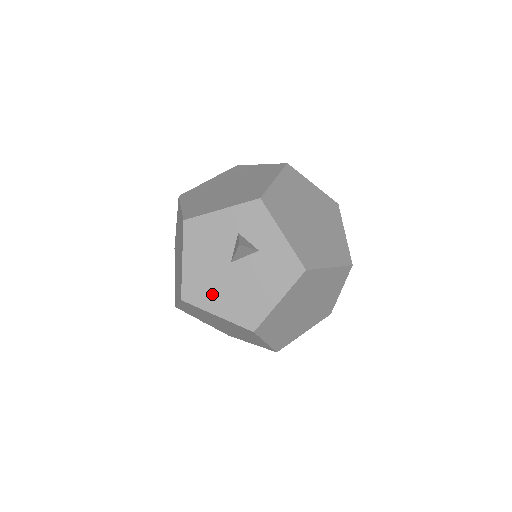
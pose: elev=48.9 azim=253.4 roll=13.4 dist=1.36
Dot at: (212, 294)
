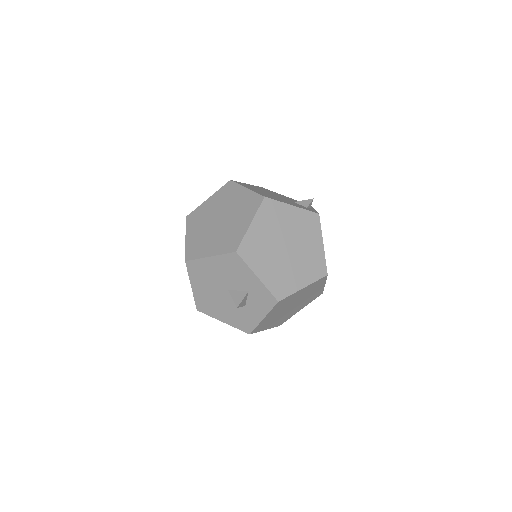
Dot at: (202, 281)
